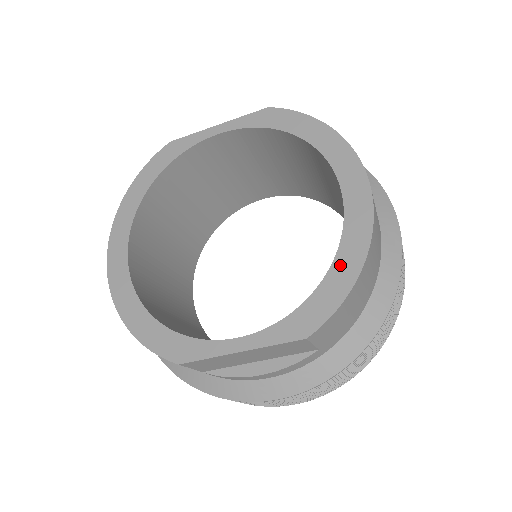
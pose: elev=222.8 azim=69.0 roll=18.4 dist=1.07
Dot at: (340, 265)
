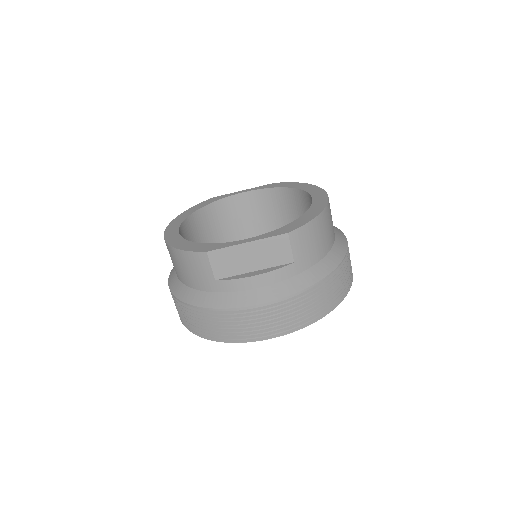
Dot at: (309, 213)
